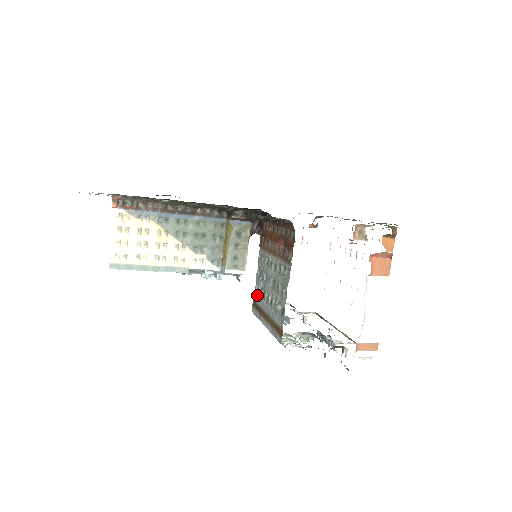
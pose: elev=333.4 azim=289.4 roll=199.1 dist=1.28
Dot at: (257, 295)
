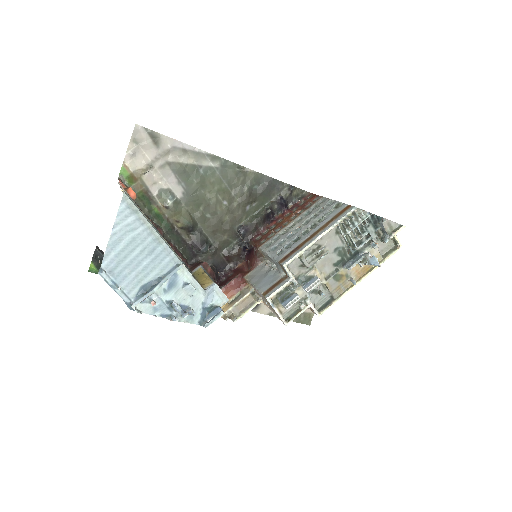
Dot at: (284, 251)
